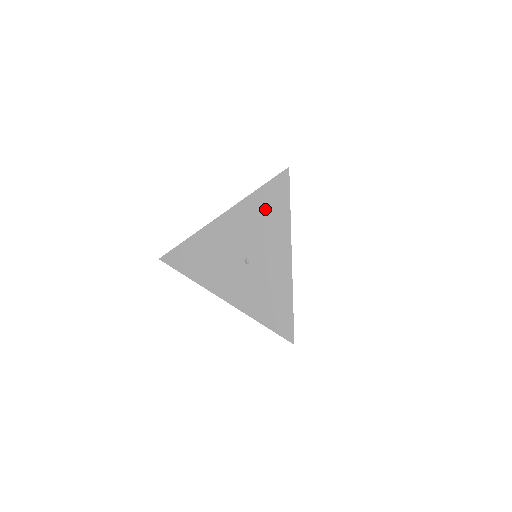
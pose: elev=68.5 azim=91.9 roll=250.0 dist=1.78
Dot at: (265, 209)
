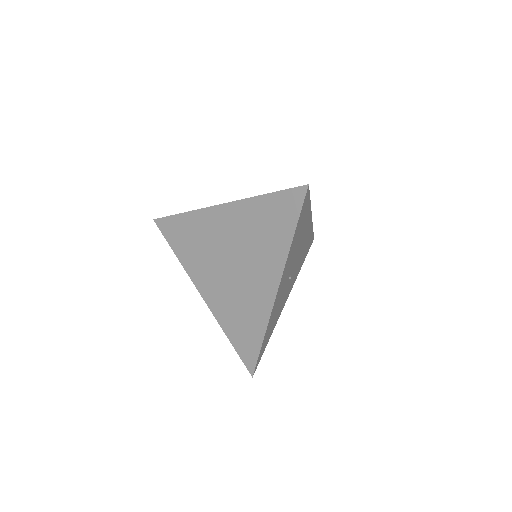
Dot at: occluded
